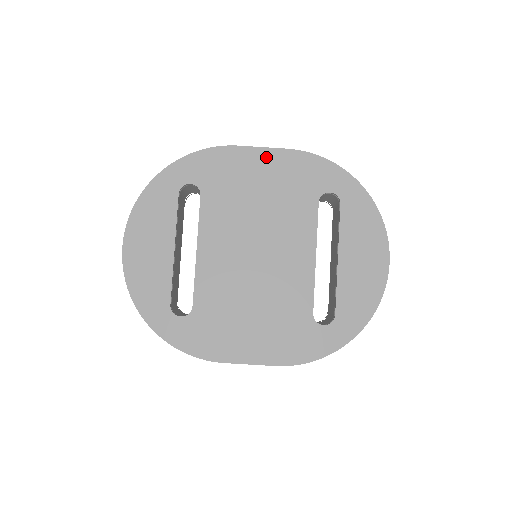
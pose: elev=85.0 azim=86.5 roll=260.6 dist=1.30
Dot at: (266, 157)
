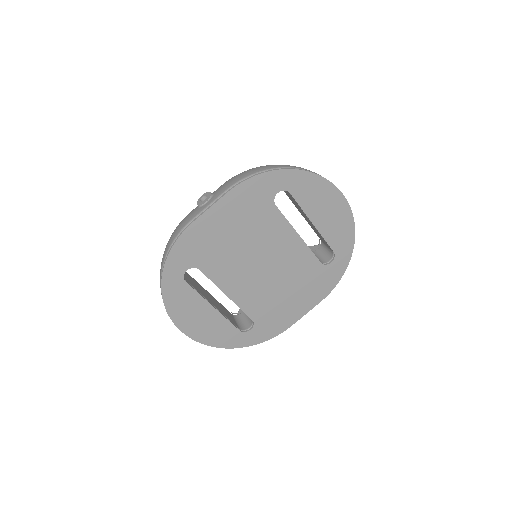
Dot at: (218, 211)
